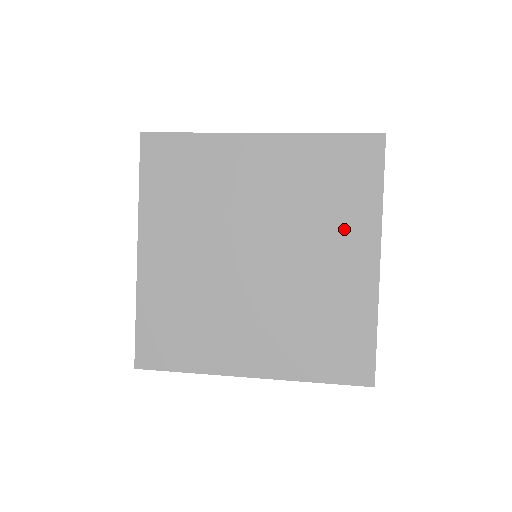
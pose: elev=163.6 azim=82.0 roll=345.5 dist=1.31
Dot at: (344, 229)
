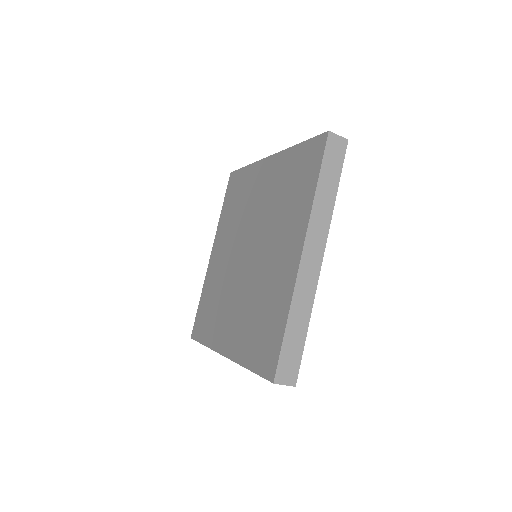
Dot at: (289, 225)
